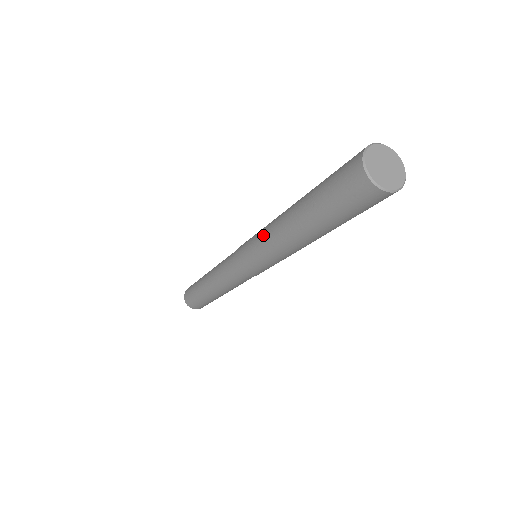
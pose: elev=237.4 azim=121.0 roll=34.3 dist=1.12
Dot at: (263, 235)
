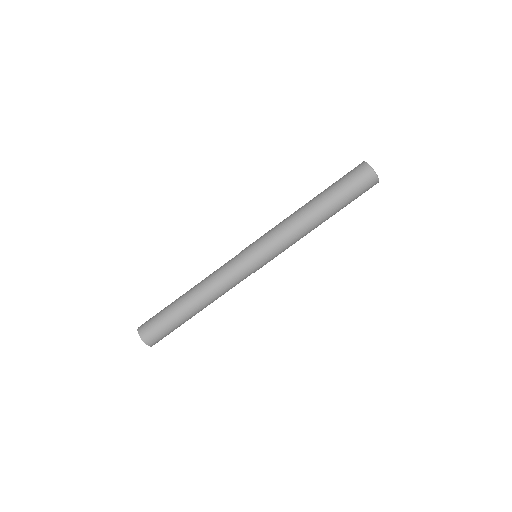
Dot at: (279, 223)
